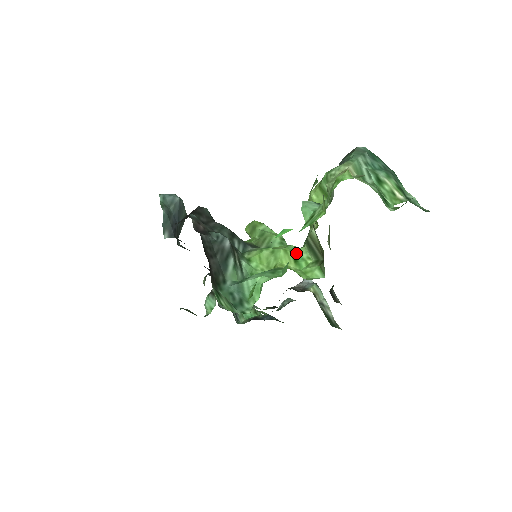
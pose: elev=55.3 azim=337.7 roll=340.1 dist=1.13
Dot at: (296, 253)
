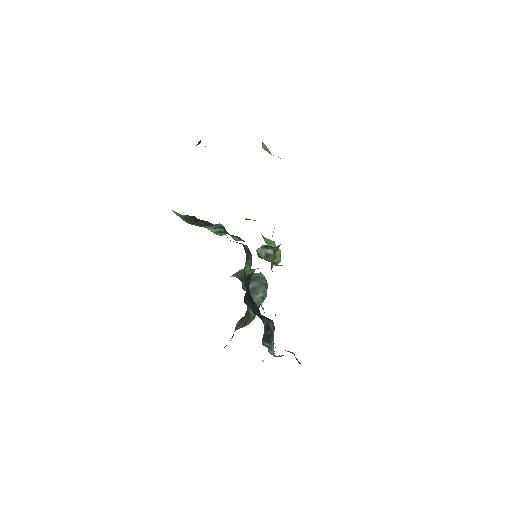
Dot at: occluded
